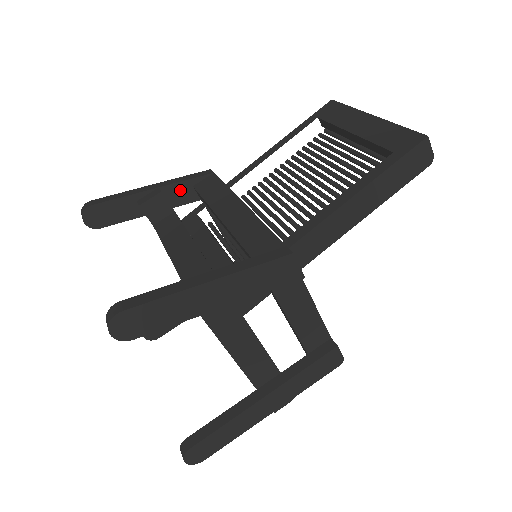
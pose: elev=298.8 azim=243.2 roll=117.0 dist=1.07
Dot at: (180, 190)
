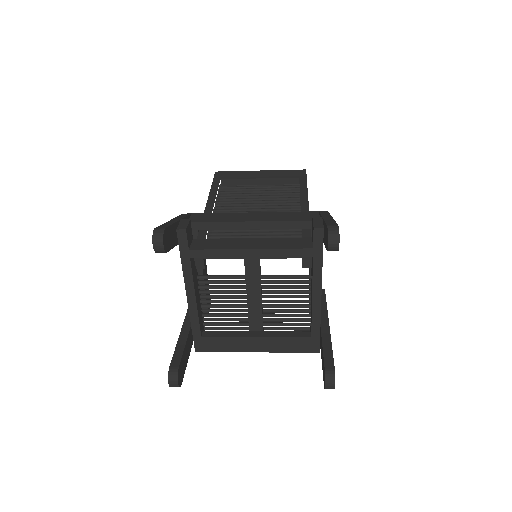
Dot at: occluded
